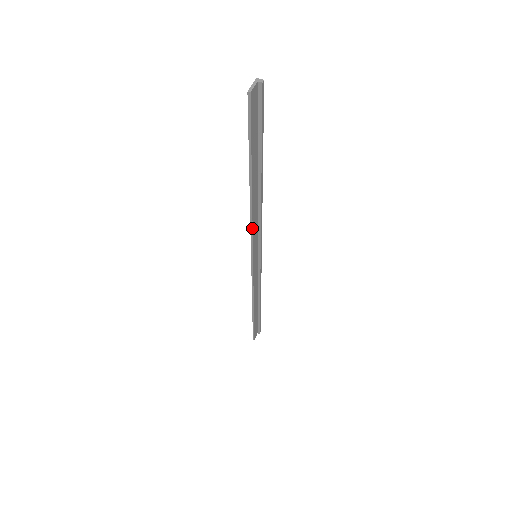
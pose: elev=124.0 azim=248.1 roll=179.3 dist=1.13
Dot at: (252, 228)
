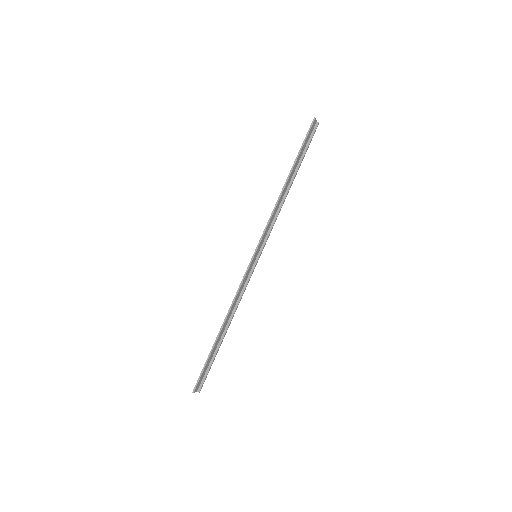
Dot at: (272, 216)
